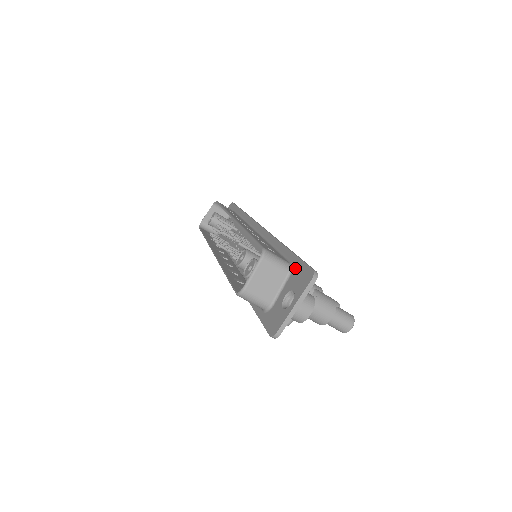
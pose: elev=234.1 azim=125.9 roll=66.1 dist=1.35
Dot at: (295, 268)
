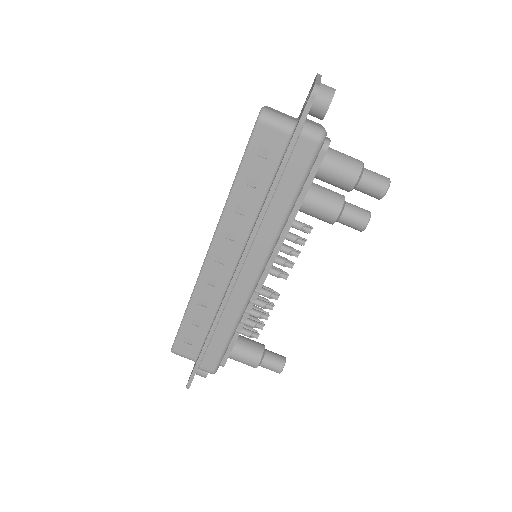
Dot at: occluded
